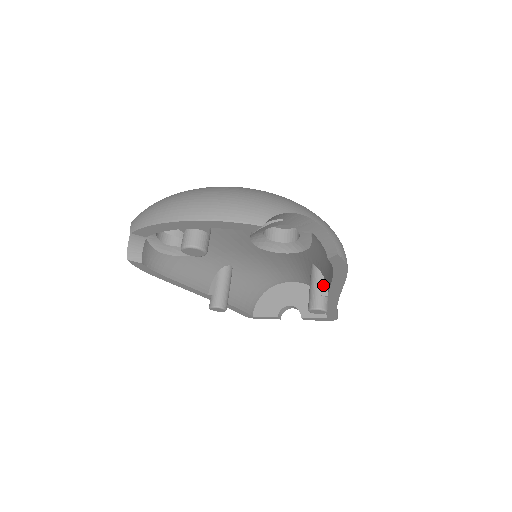
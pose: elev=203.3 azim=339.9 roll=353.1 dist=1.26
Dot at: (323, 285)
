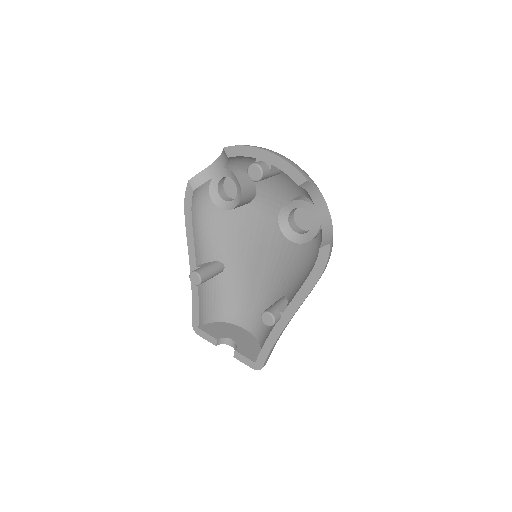
Dot at: (284, 307)
